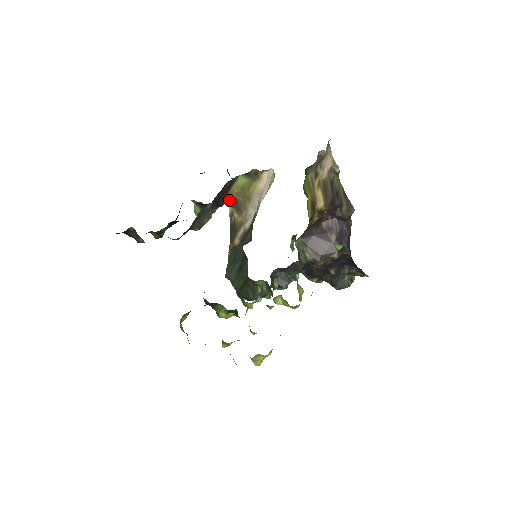
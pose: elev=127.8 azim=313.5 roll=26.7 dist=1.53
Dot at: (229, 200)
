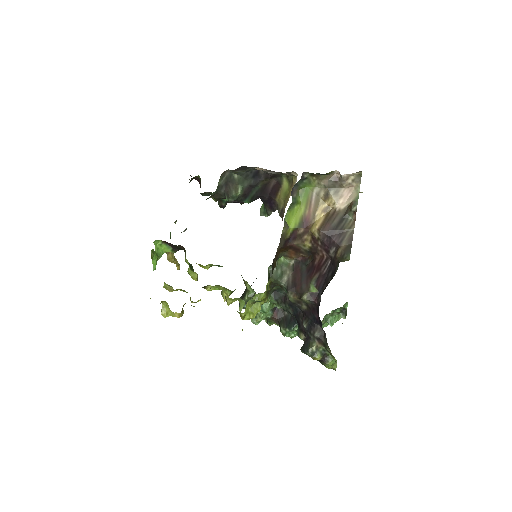
Dot at: (279, 206)
